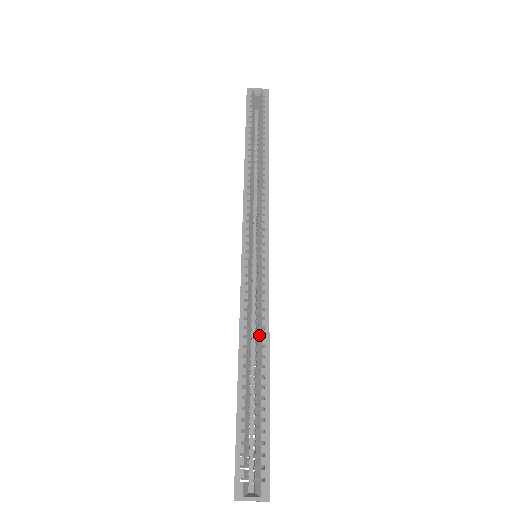
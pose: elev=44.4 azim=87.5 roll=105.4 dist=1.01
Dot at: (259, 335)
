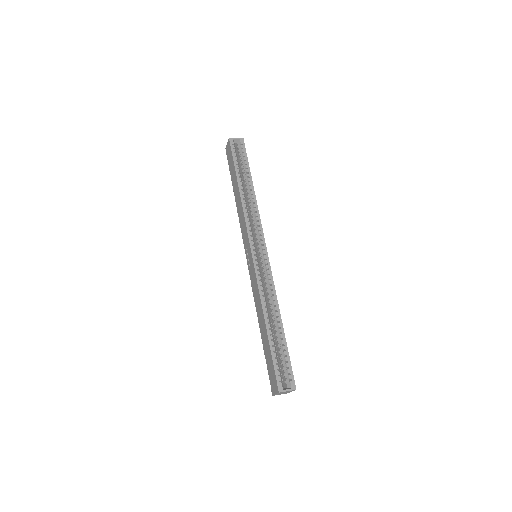
Dot at: (272, 305)
